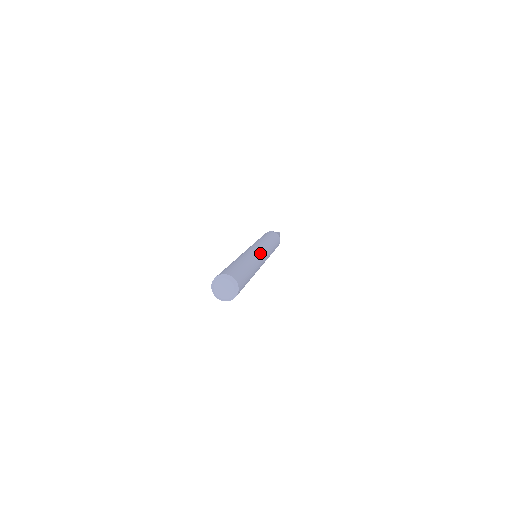
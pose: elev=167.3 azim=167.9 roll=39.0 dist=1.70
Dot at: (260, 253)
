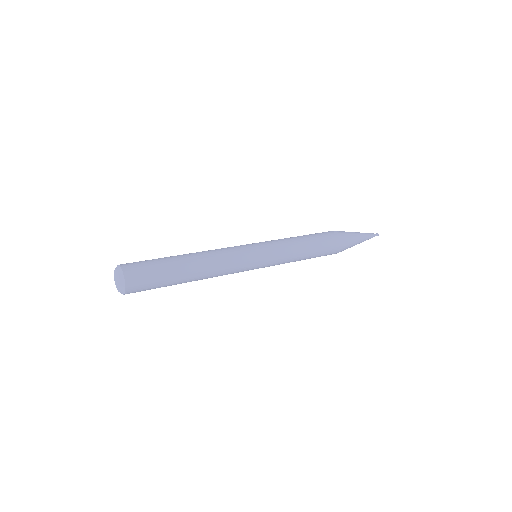
Dot at: (237, 247)
